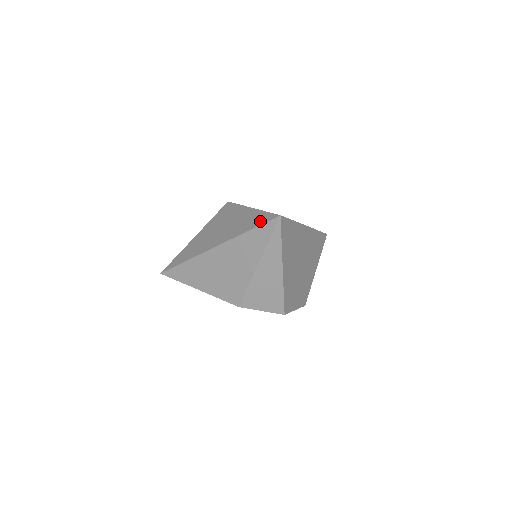
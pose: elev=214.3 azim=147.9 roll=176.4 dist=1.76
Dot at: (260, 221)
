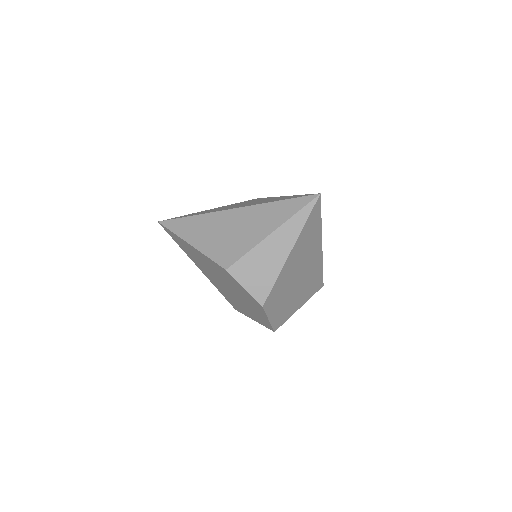
Dot at: (295, 197)
